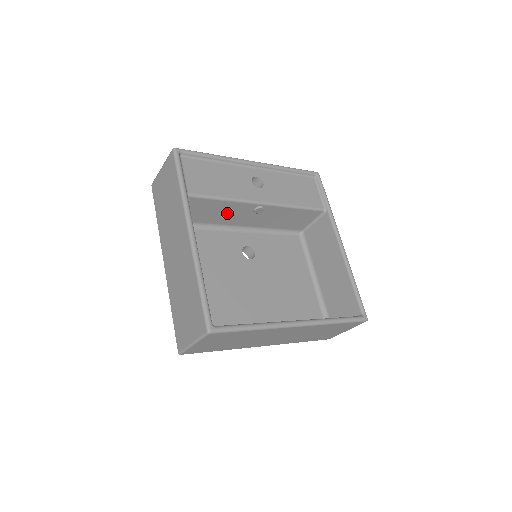
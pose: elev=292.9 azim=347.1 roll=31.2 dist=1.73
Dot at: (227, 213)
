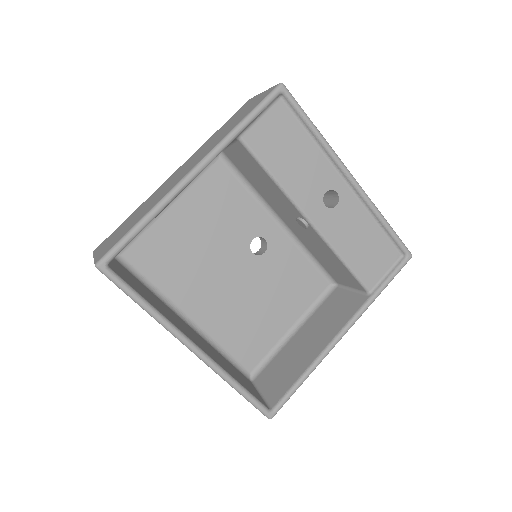
Dot at: (272, 193)
